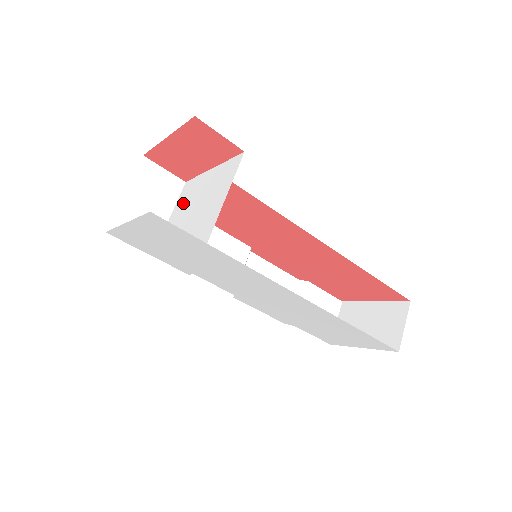
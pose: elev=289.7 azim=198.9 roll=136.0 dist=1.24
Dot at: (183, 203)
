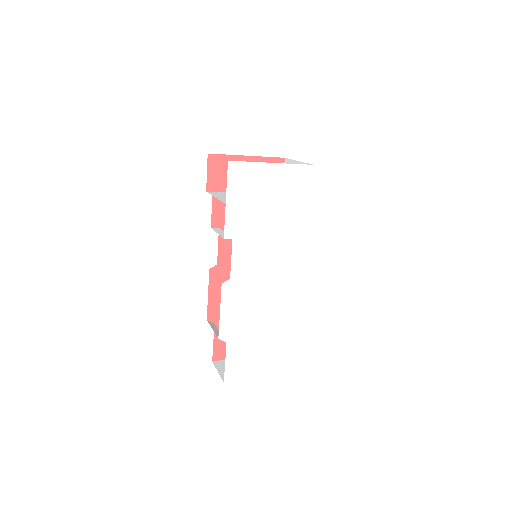
Dot at: occluded
